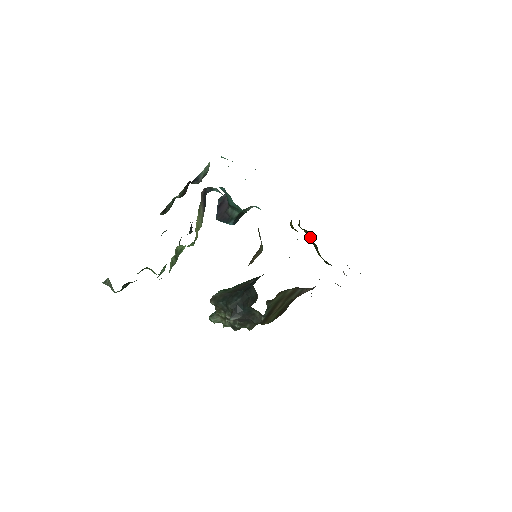
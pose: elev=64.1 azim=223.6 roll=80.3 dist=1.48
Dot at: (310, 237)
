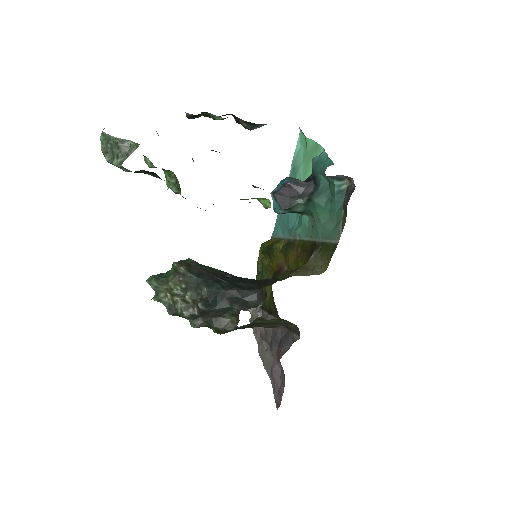
Dot at: (263, 264)
